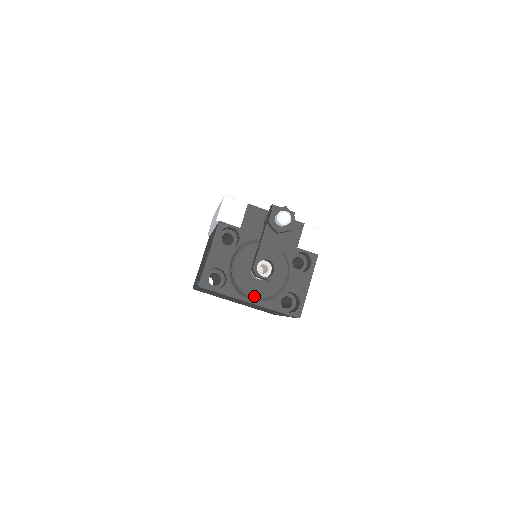
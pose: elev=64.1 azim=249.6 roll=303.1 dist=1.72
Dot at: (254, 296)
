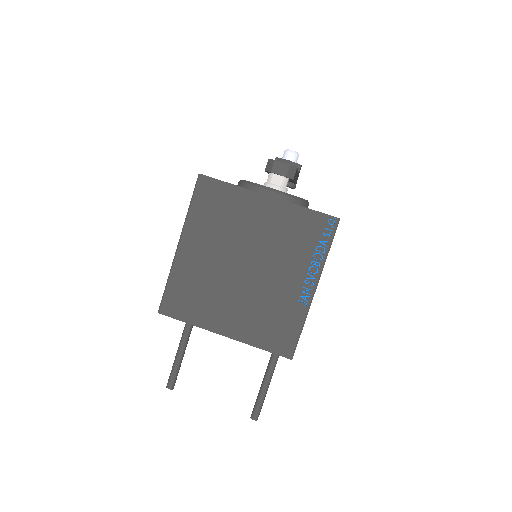
Dot at: (273, 189)
